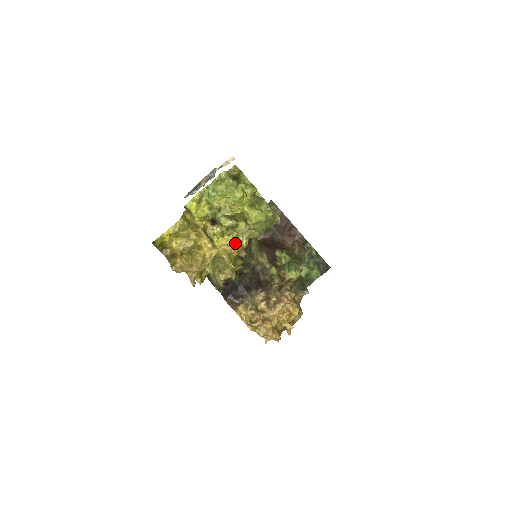
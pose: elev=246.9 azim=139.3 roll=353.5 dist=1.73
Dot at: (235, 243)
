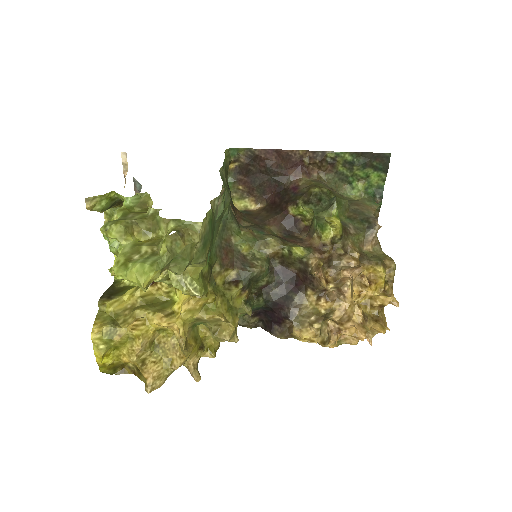
Dot at: occluded
